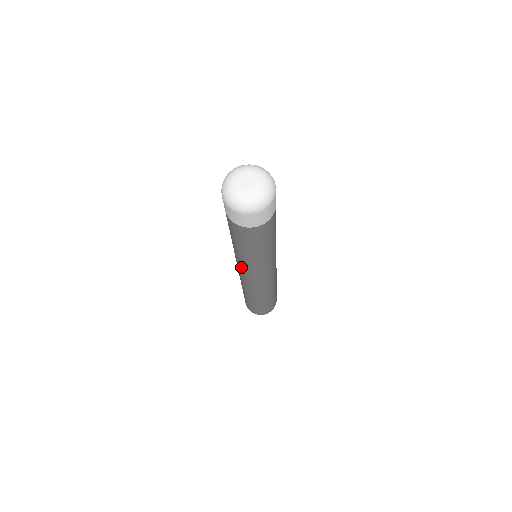
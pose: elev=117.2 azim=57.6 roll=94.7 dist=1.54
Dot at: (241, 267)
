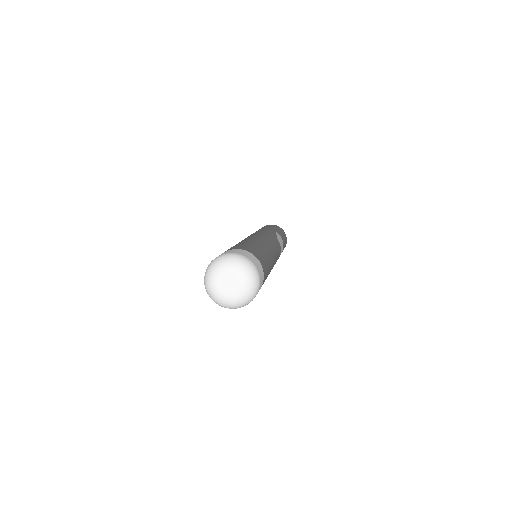
Dot at: occluded
